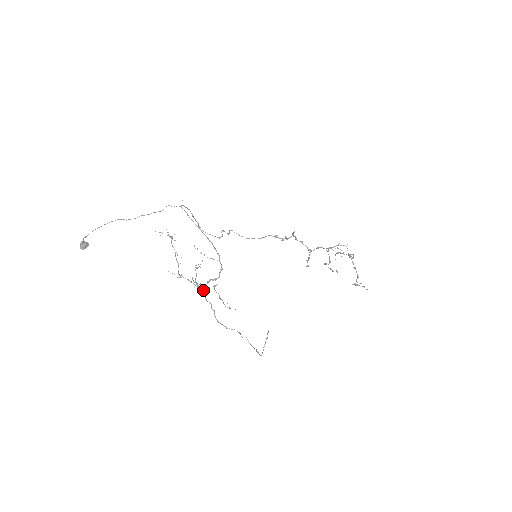
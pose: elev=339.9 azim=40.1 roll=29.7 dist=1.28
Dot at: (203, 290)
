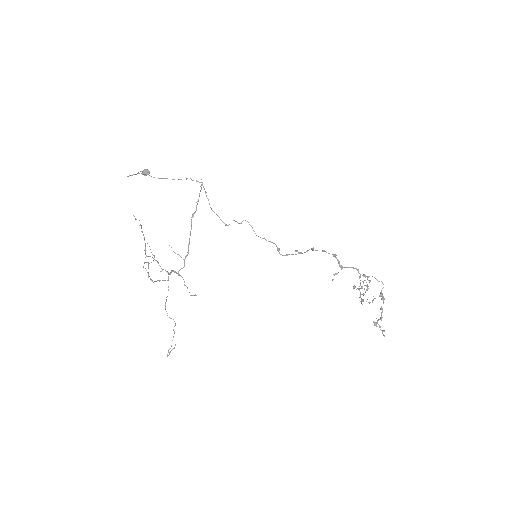
Dot at: (168, 274)
